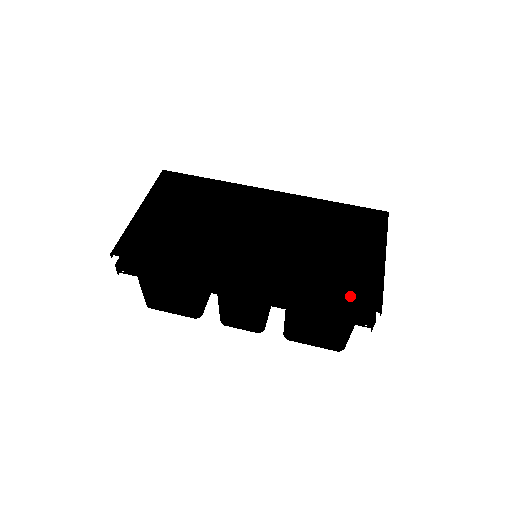
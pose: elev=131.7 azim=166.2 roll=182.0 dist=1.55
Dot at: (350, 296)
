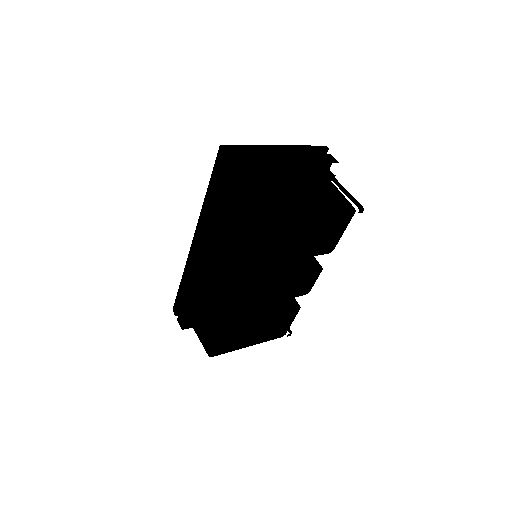
Dot at: occluded
